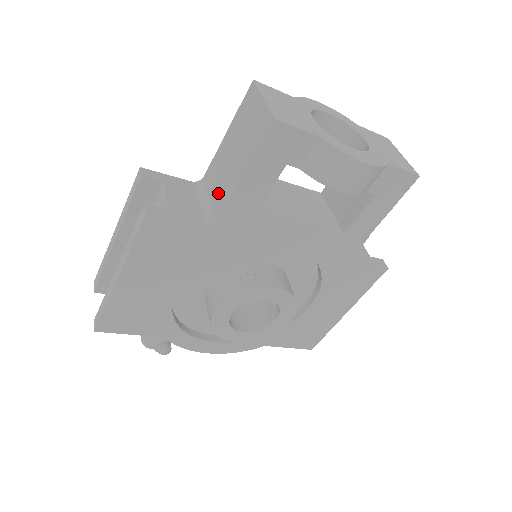
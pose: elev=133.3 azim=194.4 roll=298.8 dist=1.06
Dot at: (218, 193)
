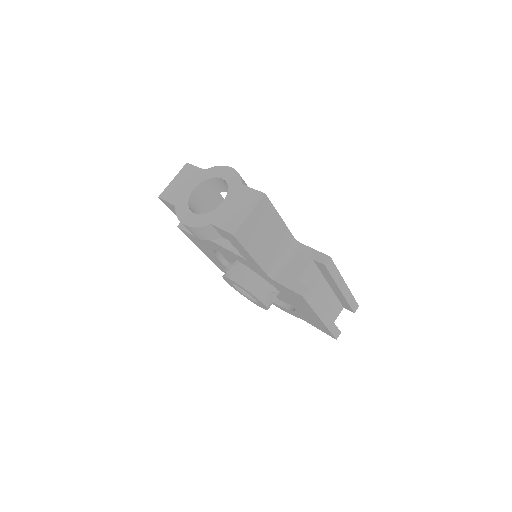
Dot at: occluded
